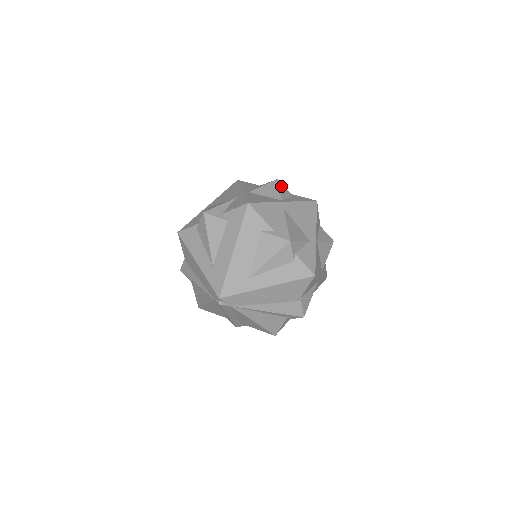
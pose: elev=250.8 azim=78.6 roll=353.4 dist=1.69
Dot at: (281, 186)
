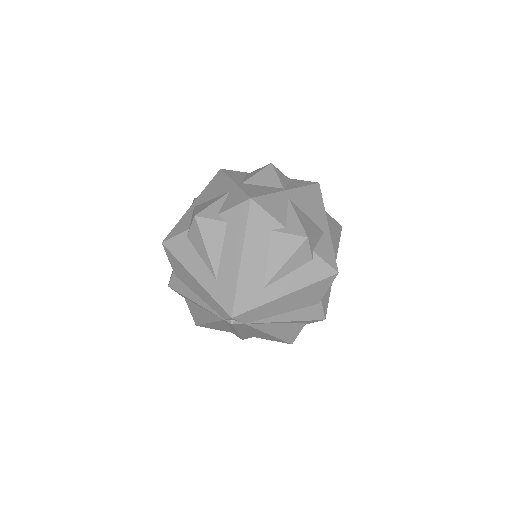
Dot at: (277, 171)
